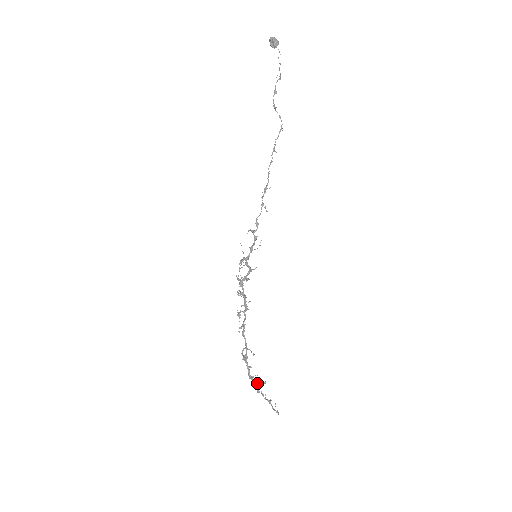
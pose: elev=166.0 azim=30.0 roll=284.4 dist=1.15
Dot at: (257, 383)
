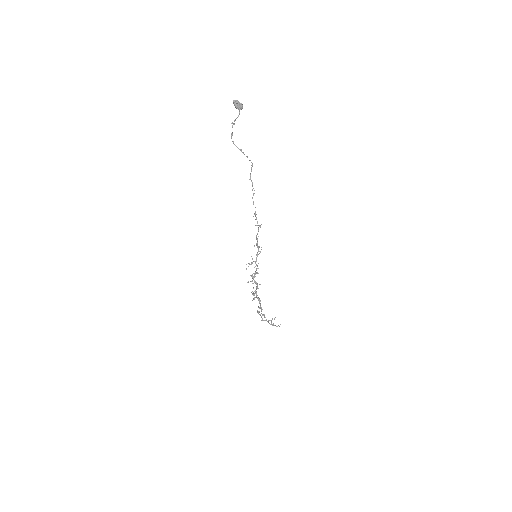
Dot at: occluded
